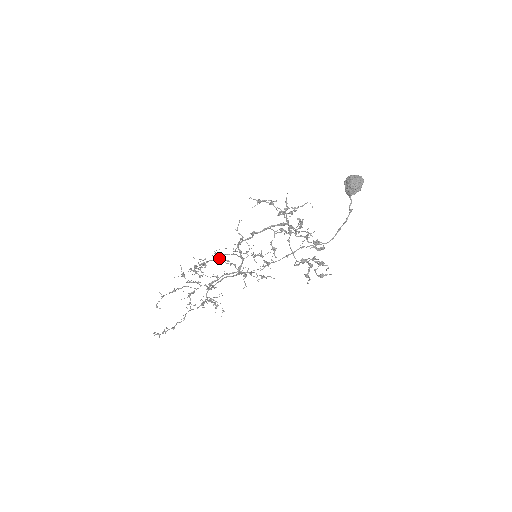
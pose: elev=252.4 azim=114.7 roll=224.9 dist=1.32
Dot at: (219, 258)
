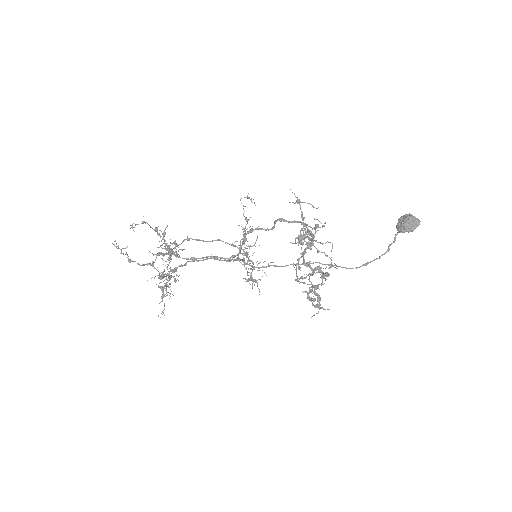
Dot at: occluded
